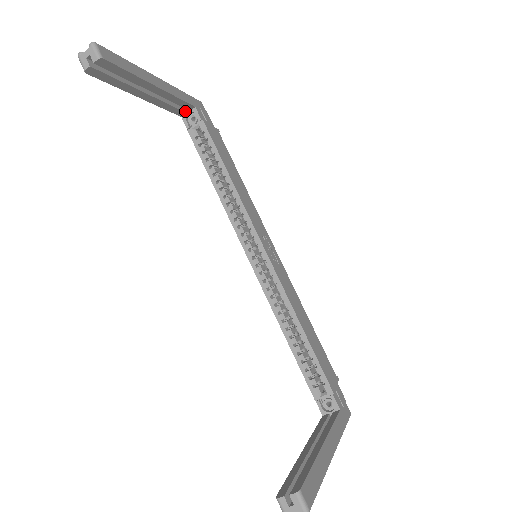
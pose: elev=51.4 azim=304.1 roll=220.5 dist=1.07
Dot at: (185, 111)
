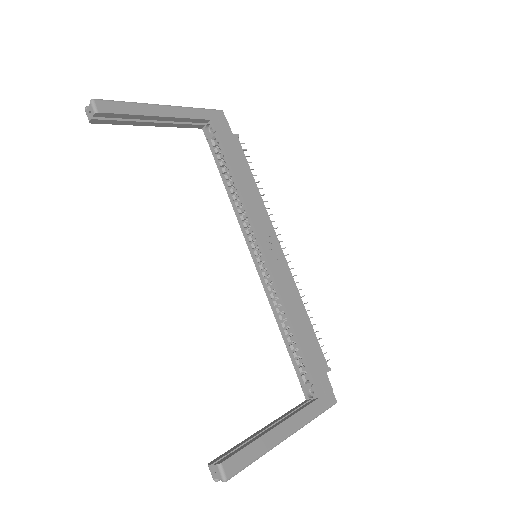
Dot at: (204, 124)
